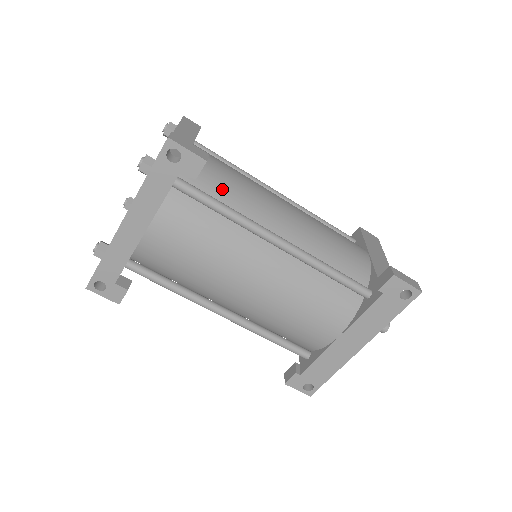
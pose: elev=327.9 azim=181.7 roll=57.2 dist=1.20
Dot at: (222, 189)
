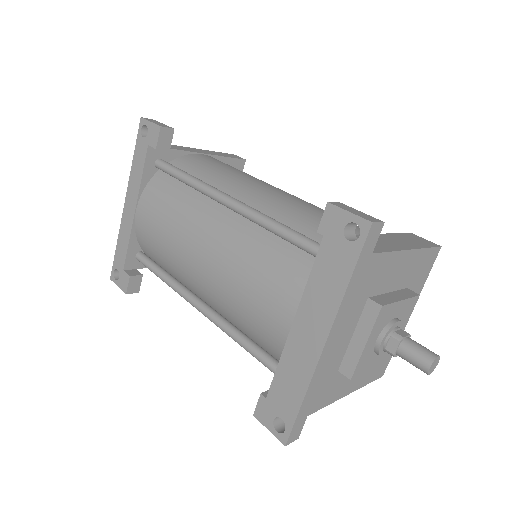
Dot at: (202, 170)
